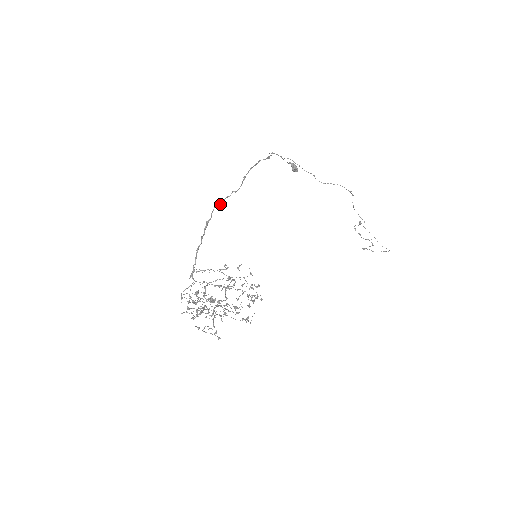
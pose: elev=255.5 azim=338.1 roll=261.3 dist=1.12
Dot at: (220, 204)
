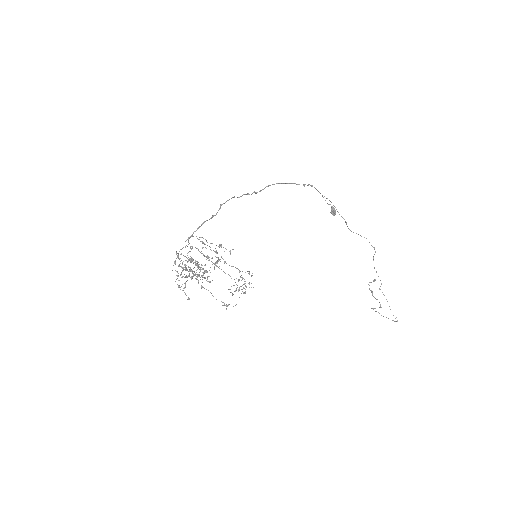
Dot at: (239, 197)
